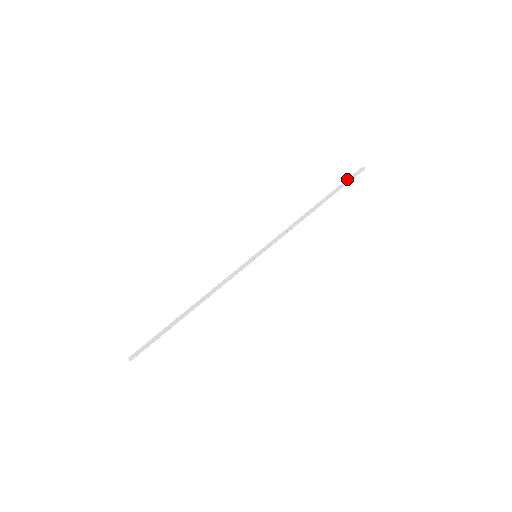
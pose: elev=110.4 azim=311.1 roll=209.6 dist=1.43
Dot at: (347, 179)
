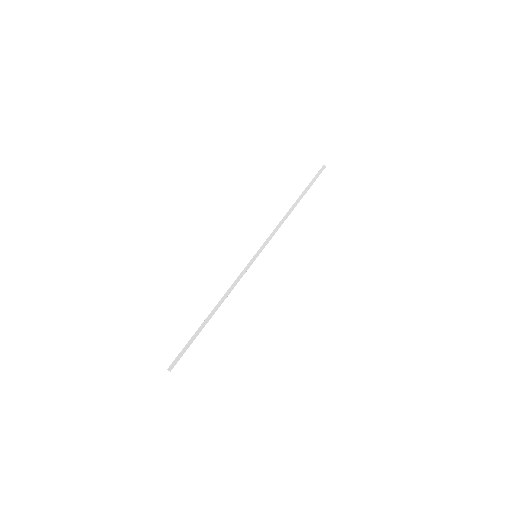
Dot at: (314, 178)
